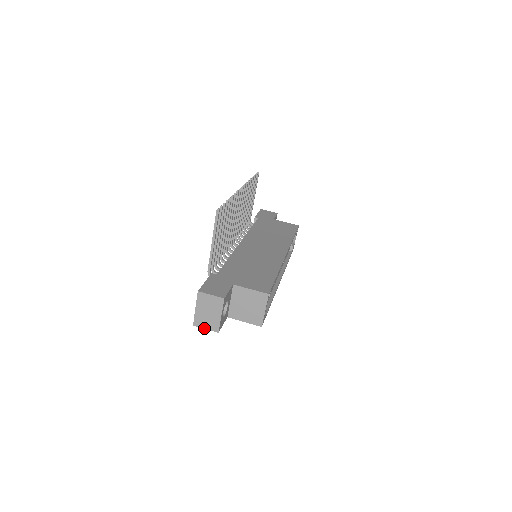
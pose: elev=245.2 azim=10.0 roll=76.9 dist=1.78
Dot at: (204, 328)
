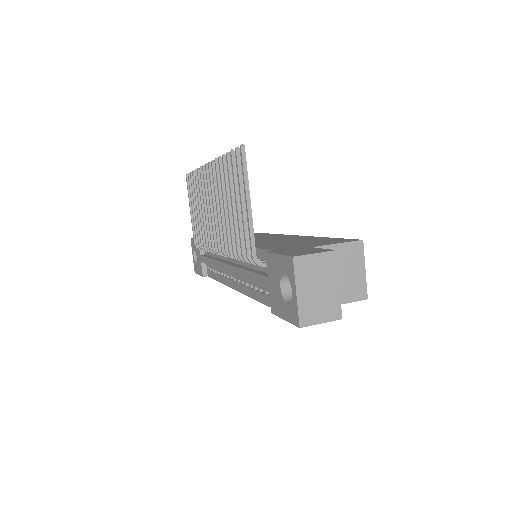
Dot at: (318, 323)
